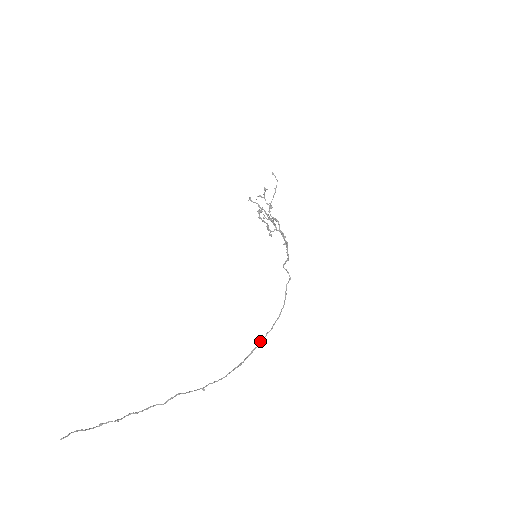
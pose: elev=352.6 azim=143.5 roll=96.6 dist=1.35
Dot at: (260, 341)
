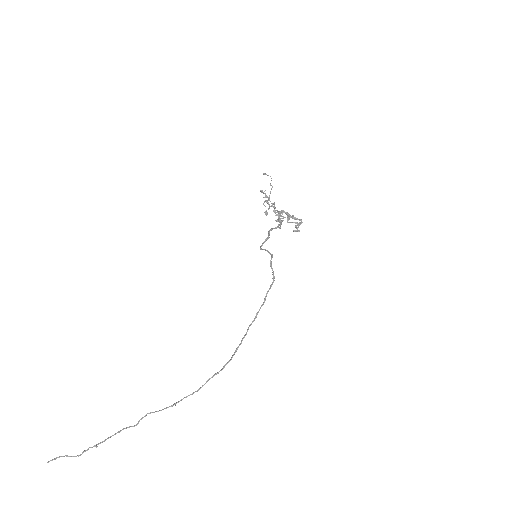
Dot at: occluded
